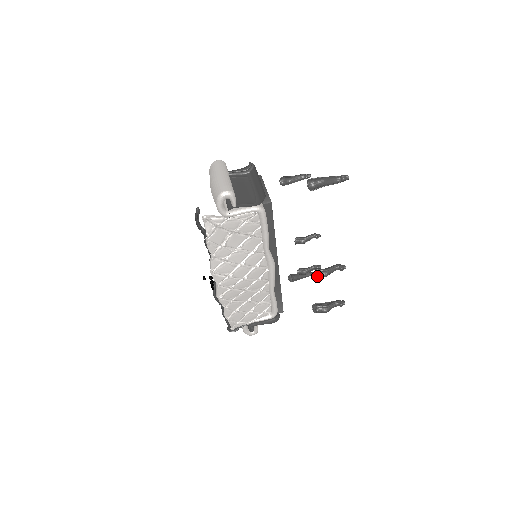
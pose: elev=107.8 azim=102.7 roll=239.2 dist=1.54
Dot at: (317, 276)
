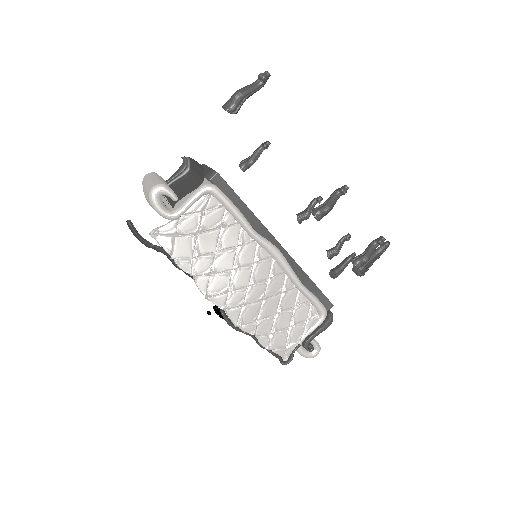
Dot at: (319, 217)
